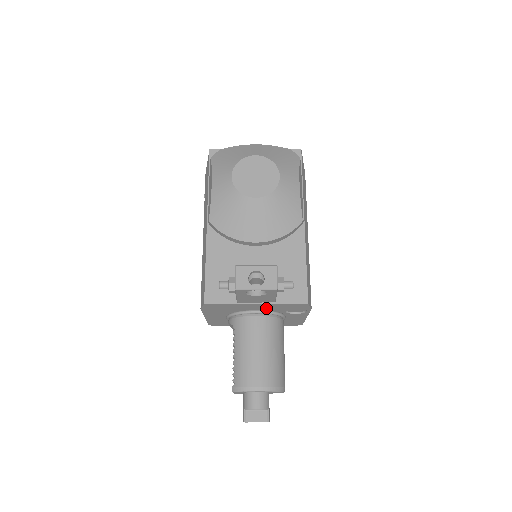
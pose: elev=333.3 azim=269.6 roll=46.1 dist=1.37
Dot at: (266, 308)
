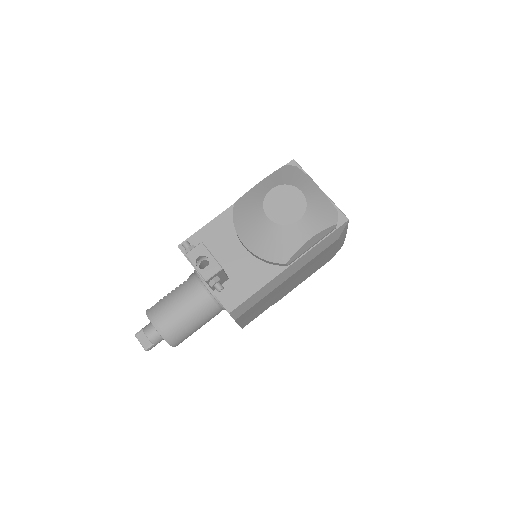
Dot at: occluded
